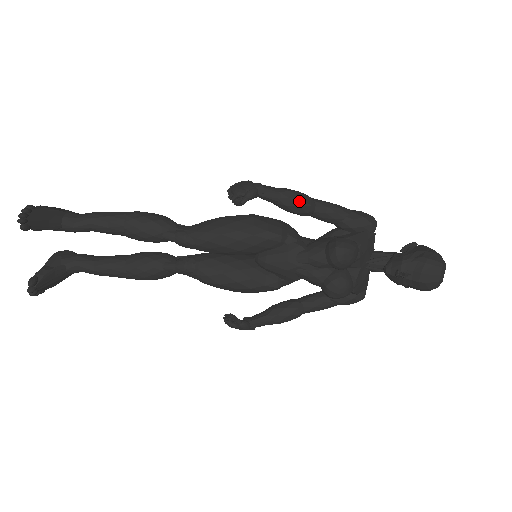
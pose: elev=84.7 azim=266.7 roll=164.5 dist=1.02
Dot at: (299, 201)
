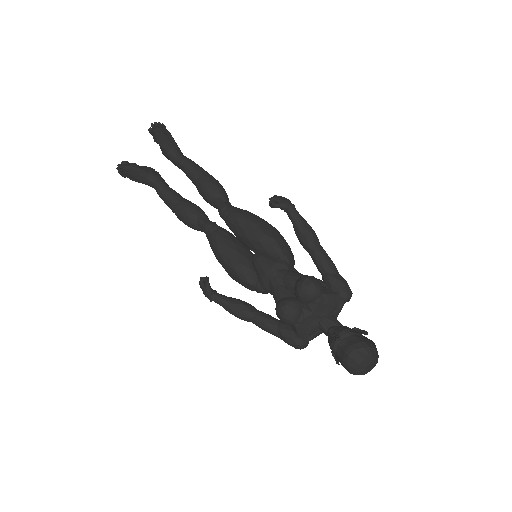
Dot at: (310, 235)
